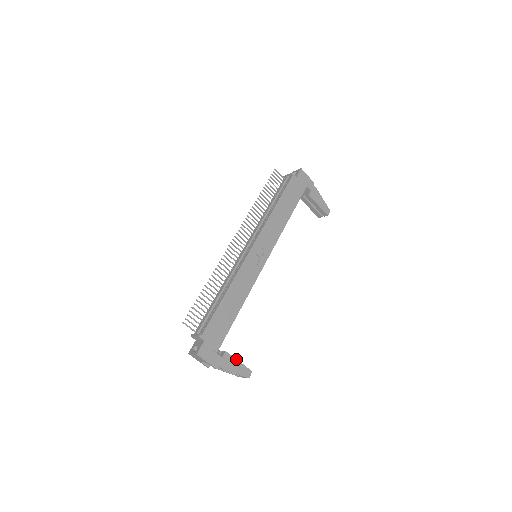
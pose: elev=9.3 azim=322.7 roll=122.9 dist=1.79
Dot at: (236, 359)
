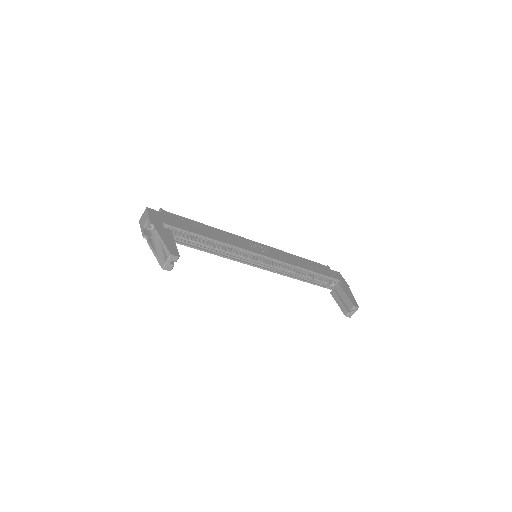
Dot at: (174, 240)
